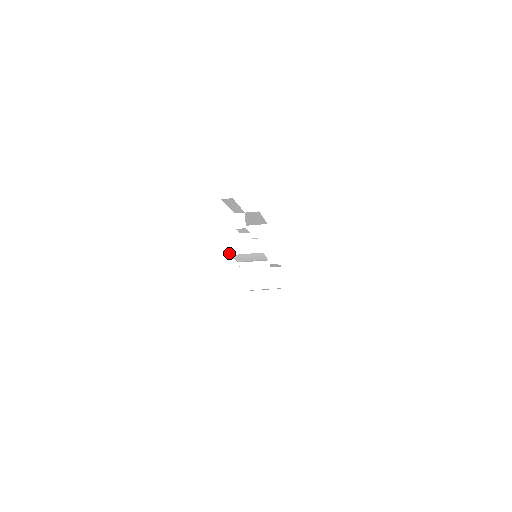
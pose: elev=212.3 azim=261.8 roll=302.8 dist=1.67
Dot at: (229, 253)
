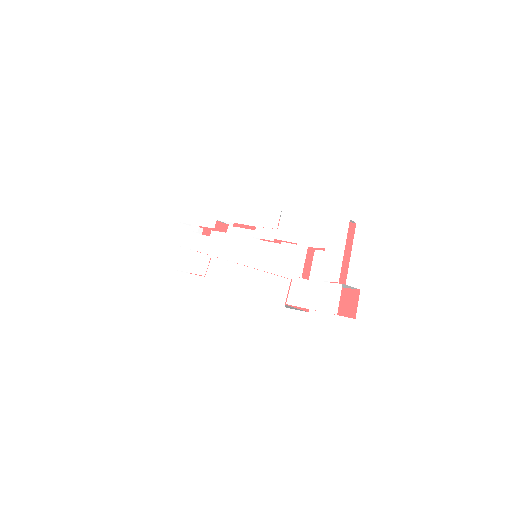
Dot at: (323, 274)
